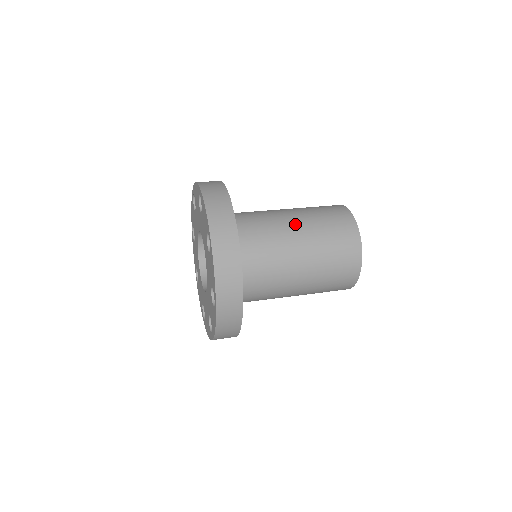
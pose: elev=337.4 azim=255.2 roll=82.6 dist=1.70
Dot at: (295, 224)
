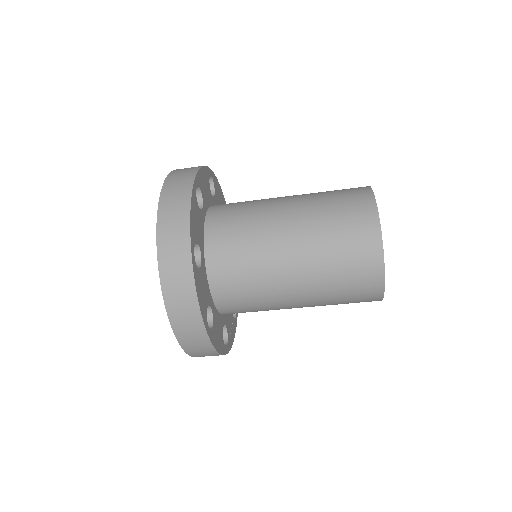
Dot at: (289, 197)
